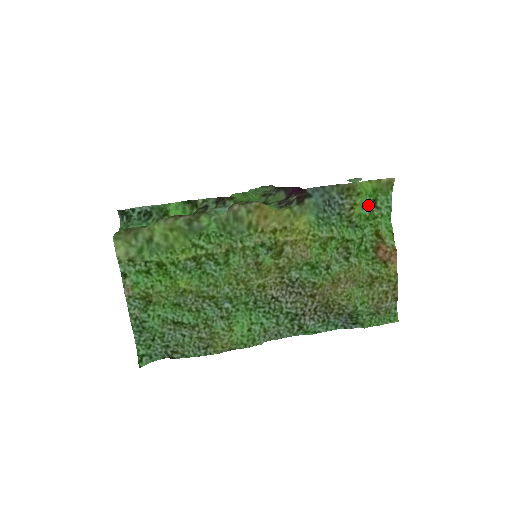
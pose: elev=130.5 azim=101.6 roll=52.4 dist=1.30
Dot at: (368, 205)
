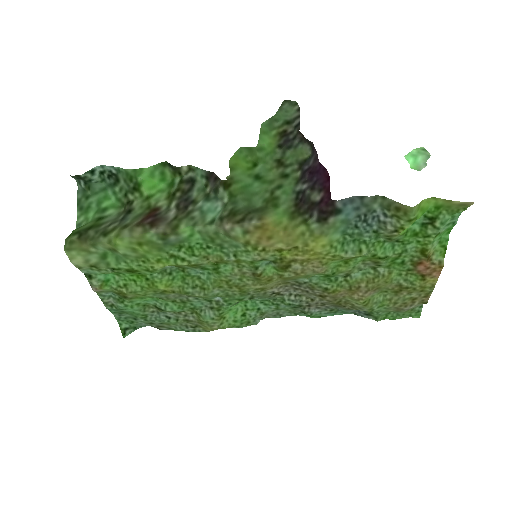
Dot at: (422, 220)
